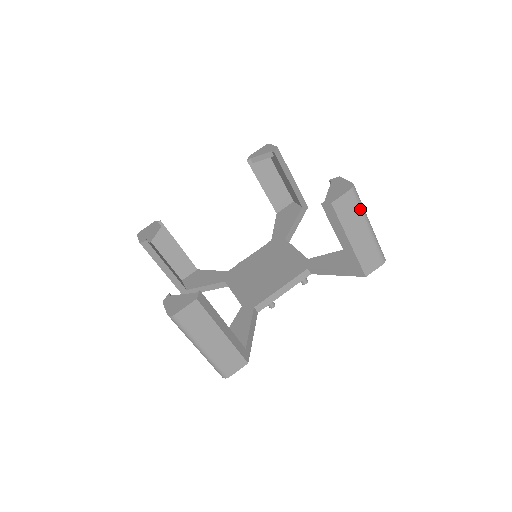
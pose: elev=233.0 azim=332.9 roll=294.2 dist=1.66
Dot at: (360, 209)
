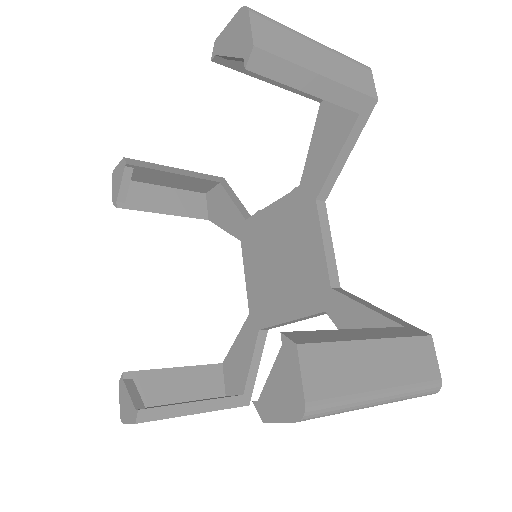
Dot at: (339, 413)
